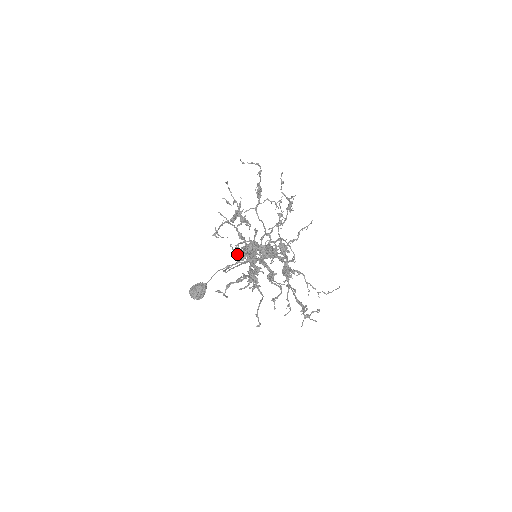
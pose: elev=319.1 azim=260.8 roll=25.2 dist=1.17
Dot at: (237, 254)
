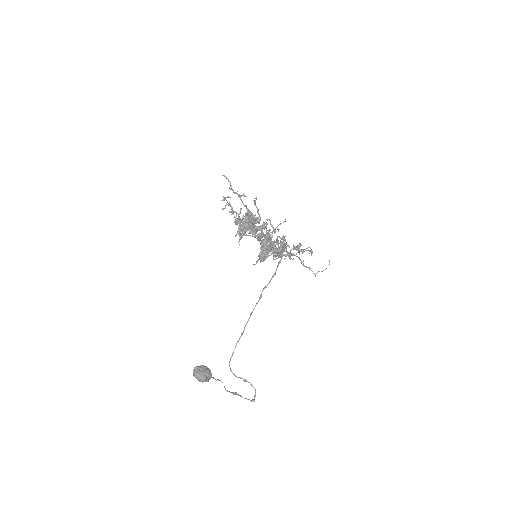
Dot at: (239, 227)
